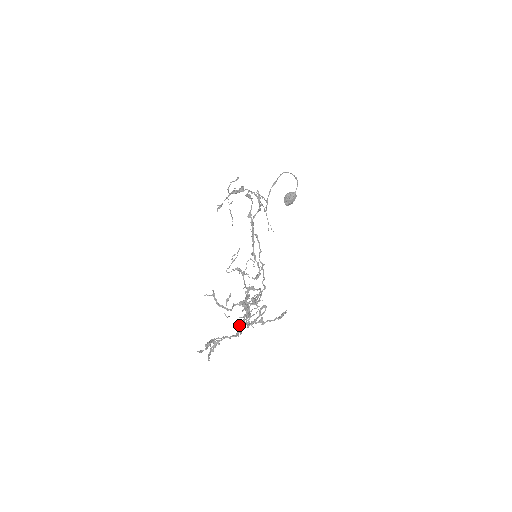
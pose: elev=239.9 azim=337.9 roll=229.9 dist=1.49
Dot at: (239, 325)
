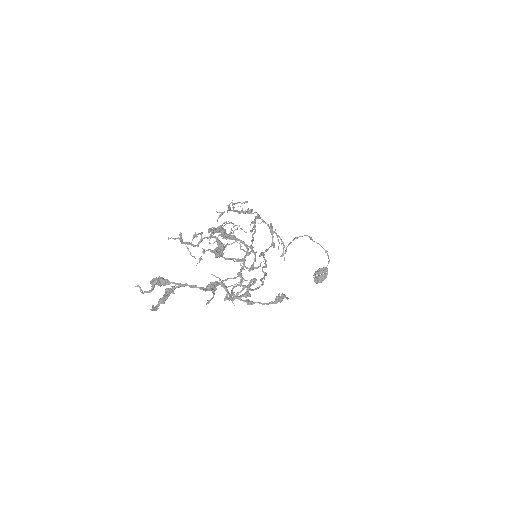
Dot at: (203, 253)
